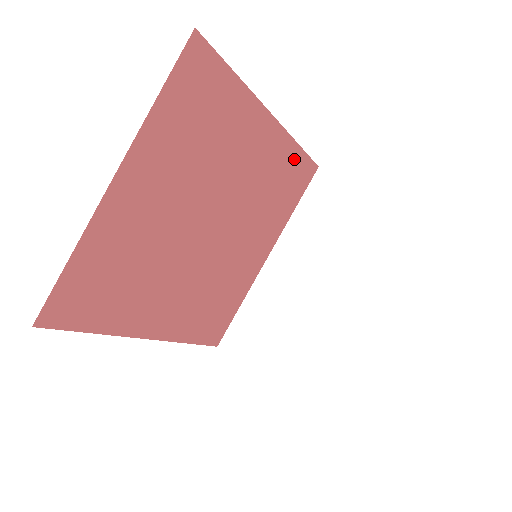
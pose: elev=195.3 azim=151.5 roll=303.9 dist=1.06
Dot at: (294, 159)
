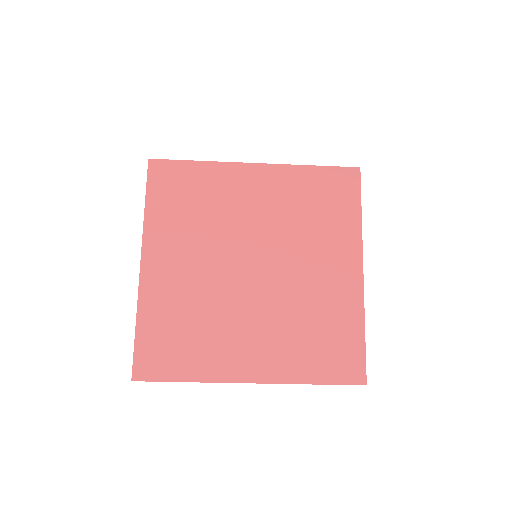
Dot at: (315, 178)
